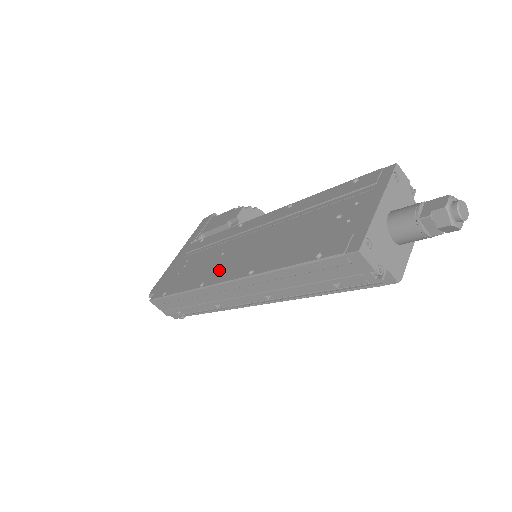
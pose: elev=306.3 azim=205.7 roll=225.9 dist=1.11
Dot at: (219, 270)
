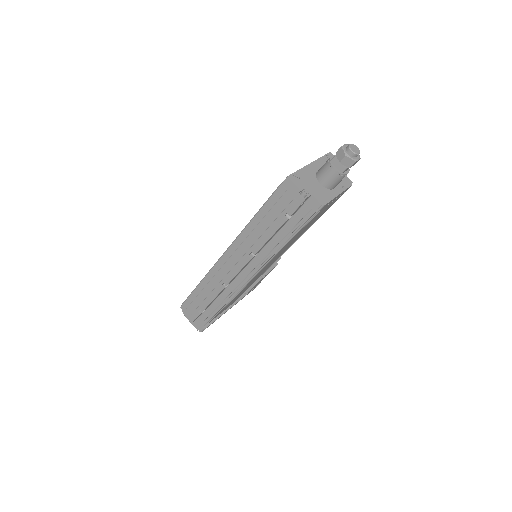
Dot at: occluded
